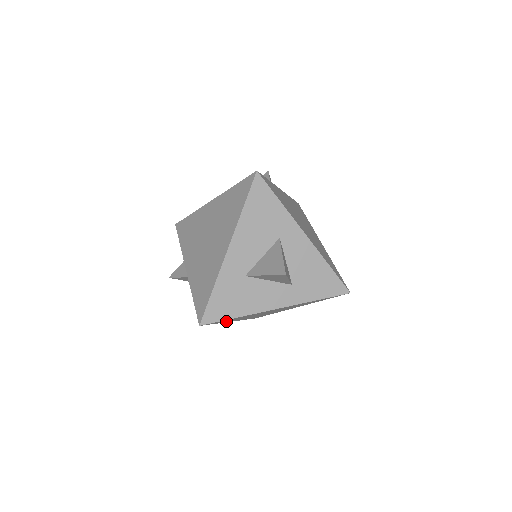
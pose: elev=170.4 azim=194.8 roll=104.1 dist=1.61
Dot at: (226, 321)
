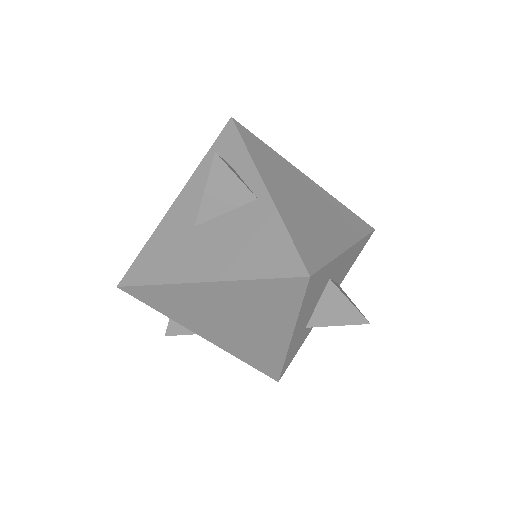
Dot at: occluded
